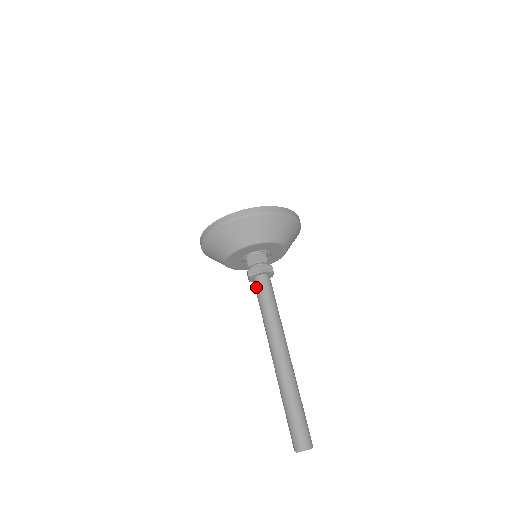
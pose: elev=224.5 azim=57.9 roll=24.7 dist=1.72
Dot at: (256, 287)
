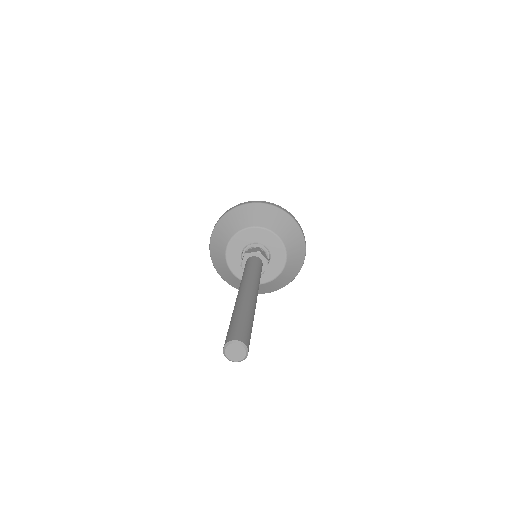
Dot at: (247, 261)
